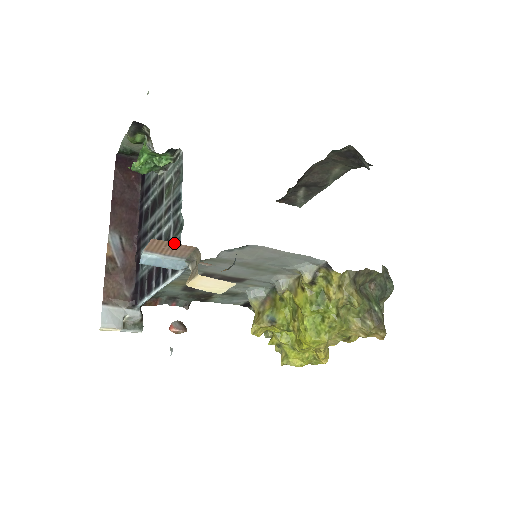
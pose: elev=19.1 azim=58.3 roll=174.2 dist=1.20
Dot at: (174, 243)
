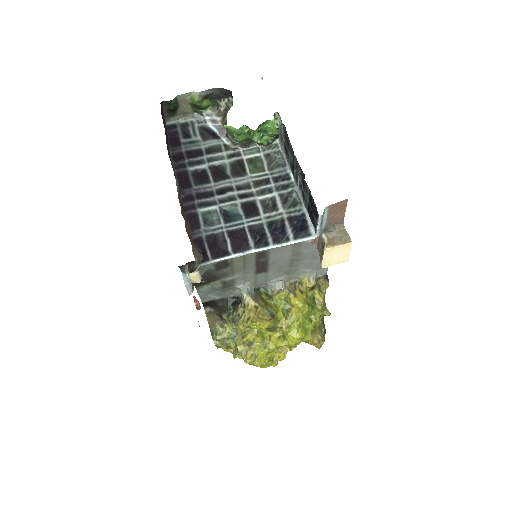
Dot at: (345, 210)
